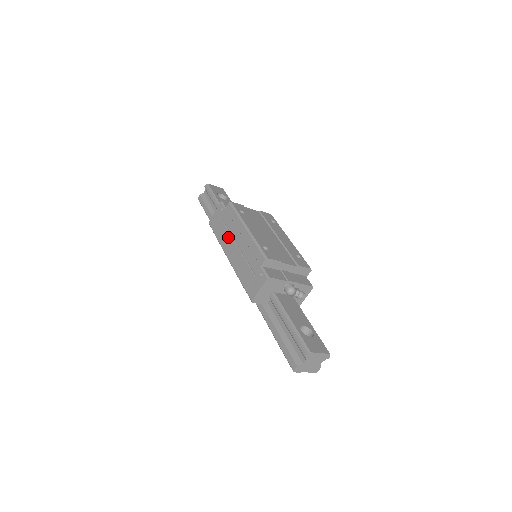
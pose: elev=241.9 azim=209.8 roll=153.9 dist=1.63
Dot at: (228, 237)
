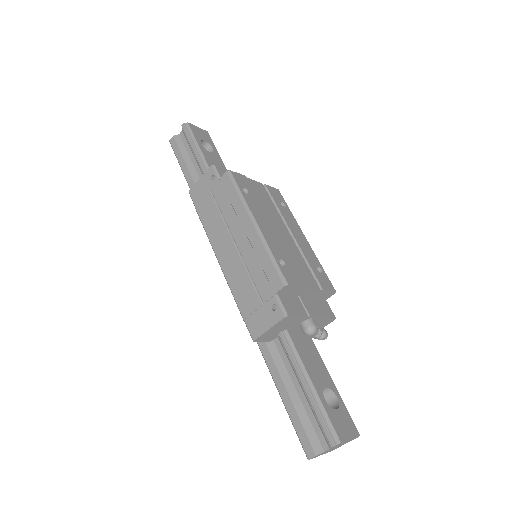
Dot at: (221, 226)
